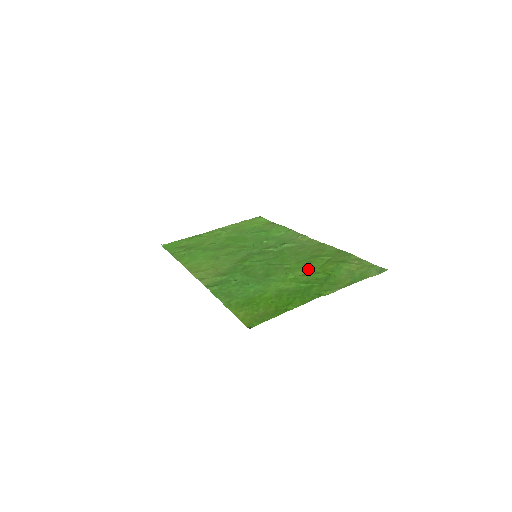
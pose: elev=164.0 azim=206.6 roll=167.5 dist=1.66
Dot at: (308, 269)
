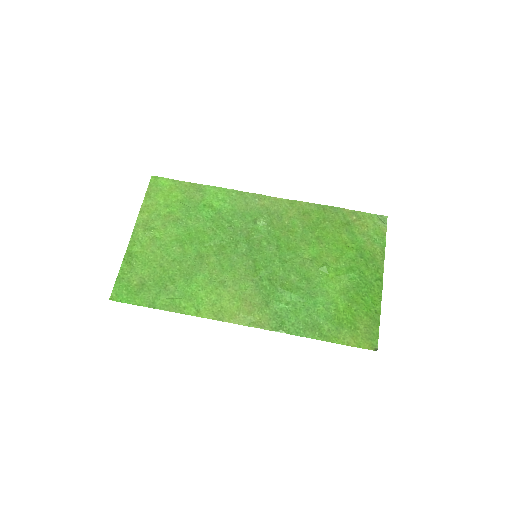
Dot at: (331, 250)
